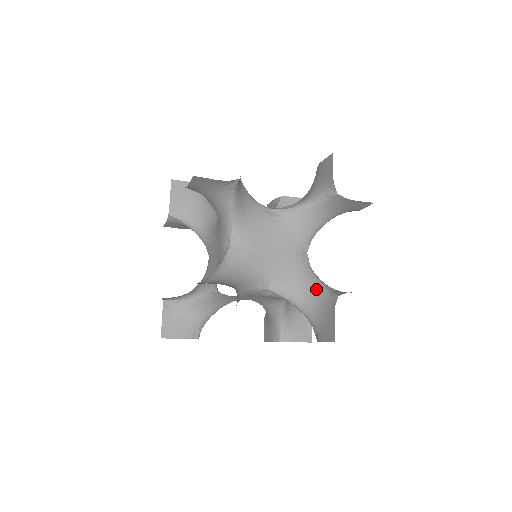
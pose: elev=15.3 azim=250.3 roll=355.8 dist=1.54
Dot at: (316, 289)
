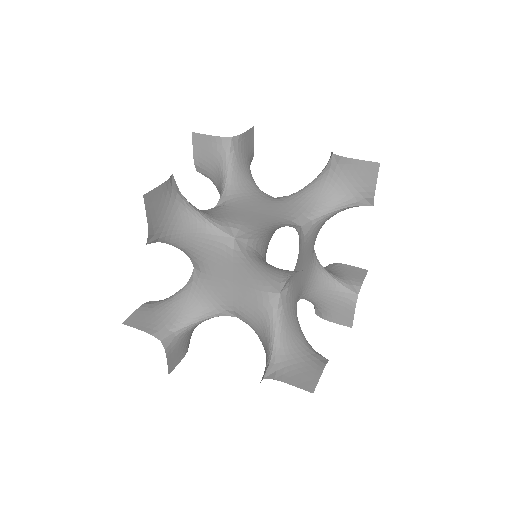
Dot at: (267, 345)
